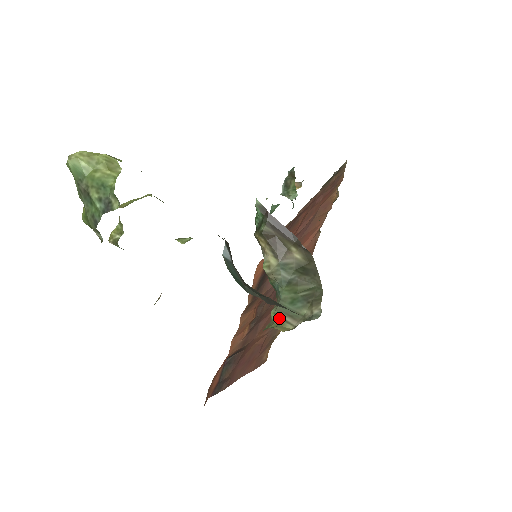
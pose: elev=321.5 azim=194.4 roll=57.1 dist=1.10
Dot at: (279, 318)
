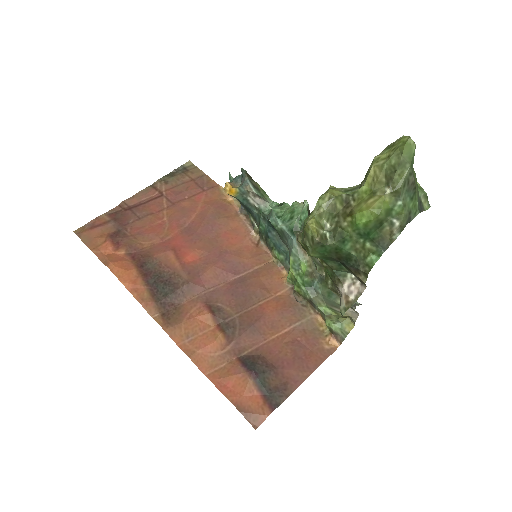
Dot at: (333, 310)
